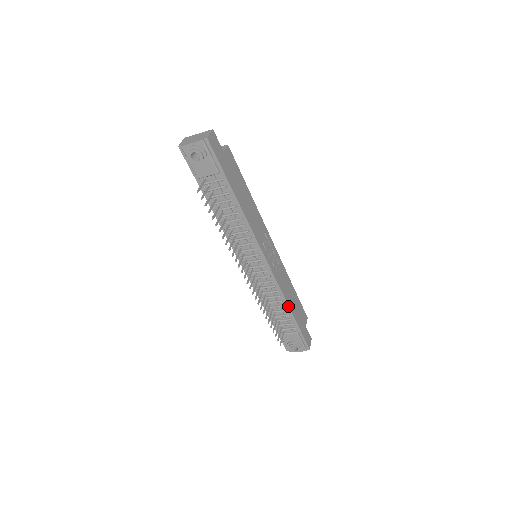
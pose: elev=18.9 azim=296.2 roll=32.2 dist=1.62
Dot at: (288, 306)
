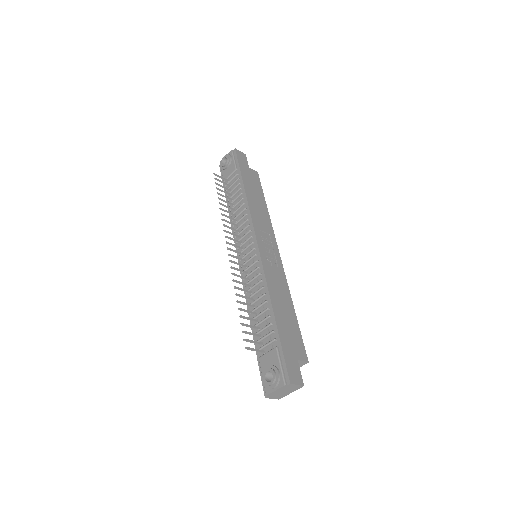
Dot at: (271, 302)
